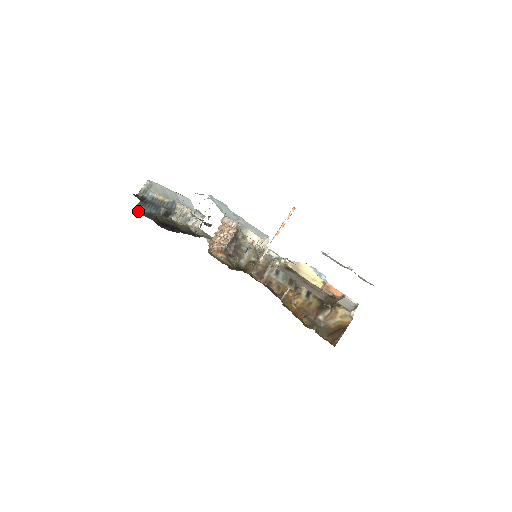
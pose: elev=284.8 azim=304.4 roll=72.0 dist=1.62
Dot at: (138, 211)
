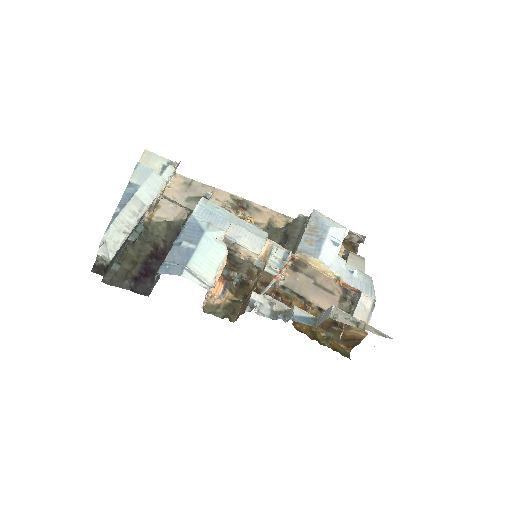
Dot at: (107, 278)
